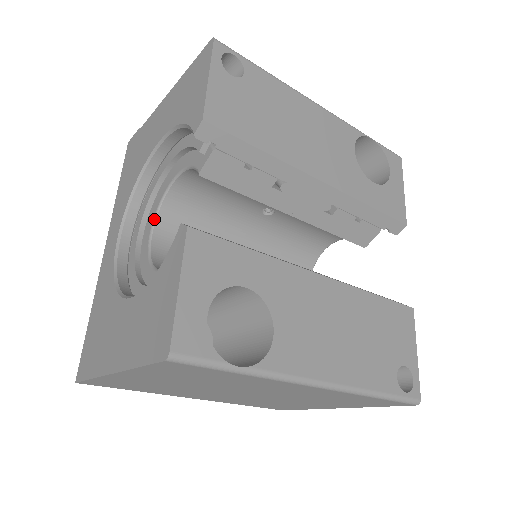
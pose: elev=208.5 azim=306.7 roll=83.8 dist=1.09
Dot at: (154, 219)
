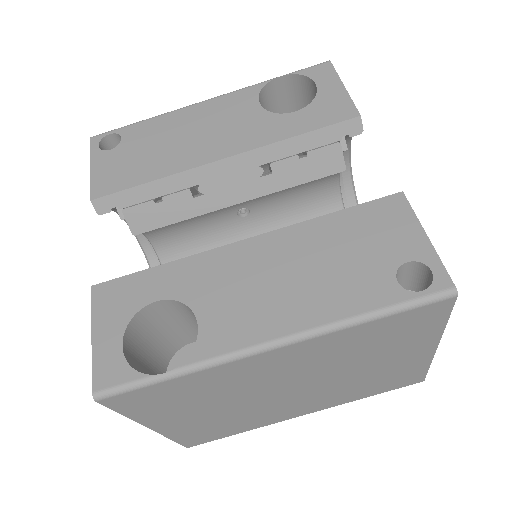
Dot at: occluded
